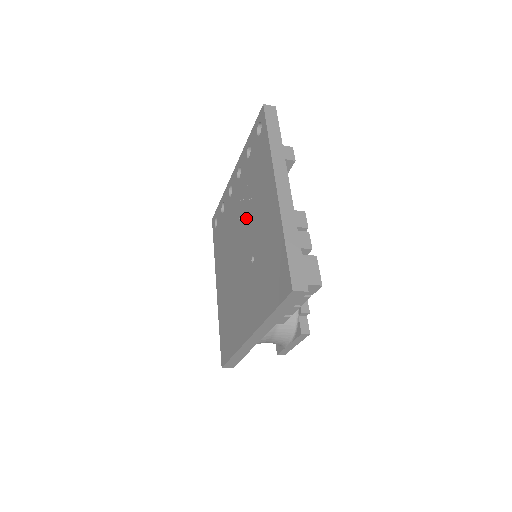
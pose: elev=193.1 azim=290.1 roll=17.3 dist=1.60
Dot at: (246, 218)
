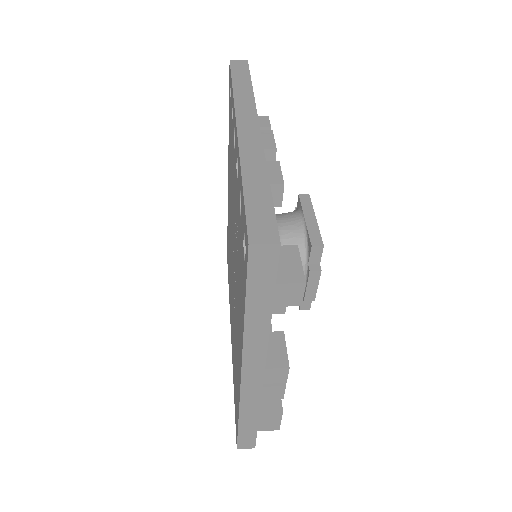
Dot at: occluded
